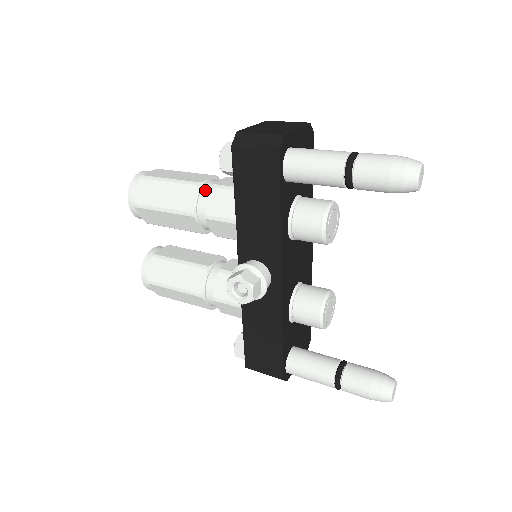
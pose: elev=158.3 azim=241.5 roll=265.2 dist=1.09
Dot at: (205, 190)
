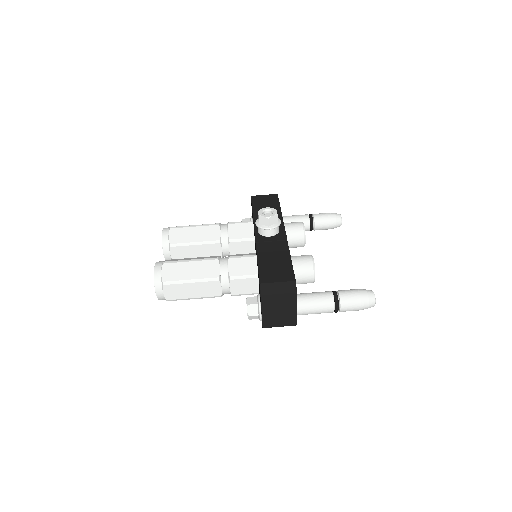
Dot at: occluded
